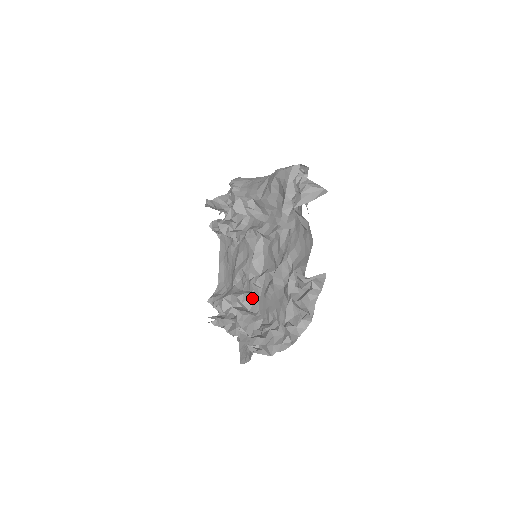
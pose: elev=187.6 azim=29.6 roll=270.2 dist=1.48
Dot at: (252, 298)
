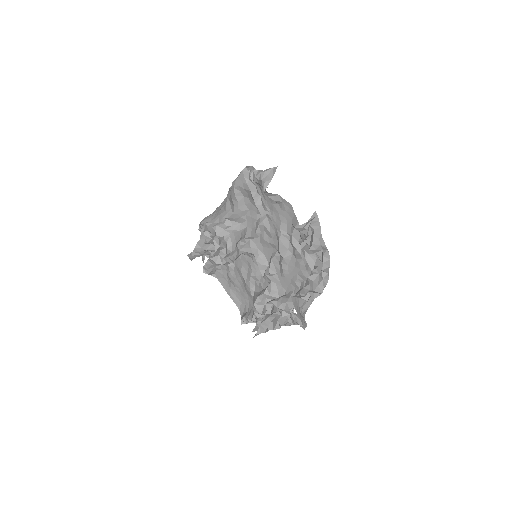
Dot at: (274, 287)
